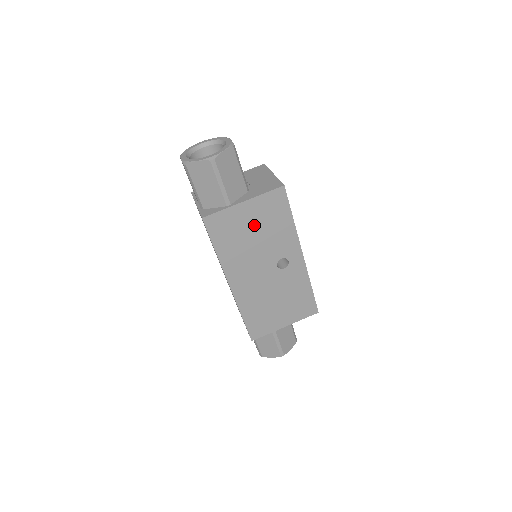
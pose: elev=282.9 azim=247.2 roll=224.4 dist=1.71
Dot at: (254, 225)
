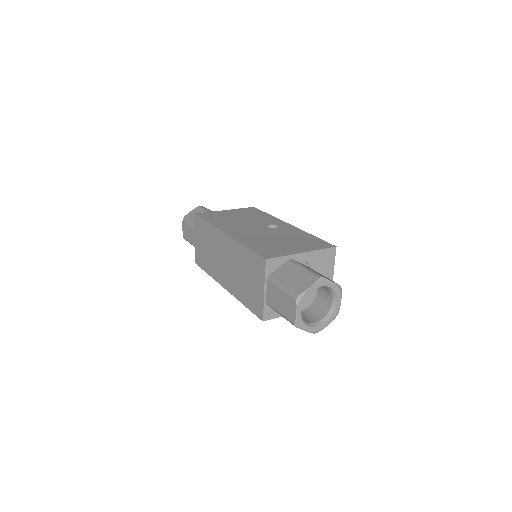
Dot at: (237, 216)
